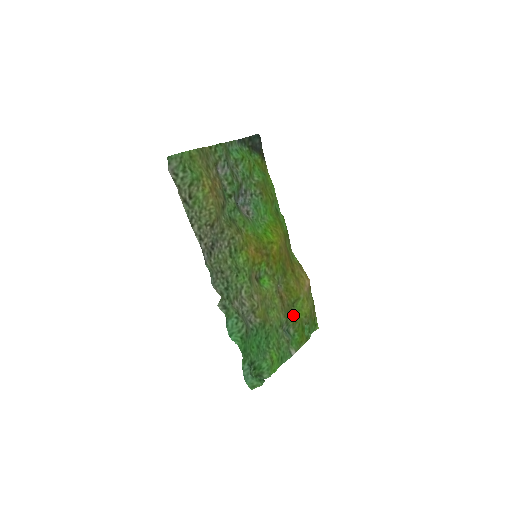
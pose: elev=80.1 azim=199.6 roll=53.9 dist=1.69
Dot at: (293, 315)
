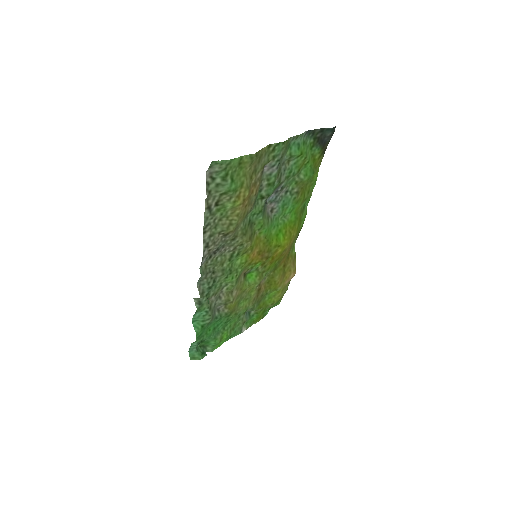
Dot at: (262, 302)
